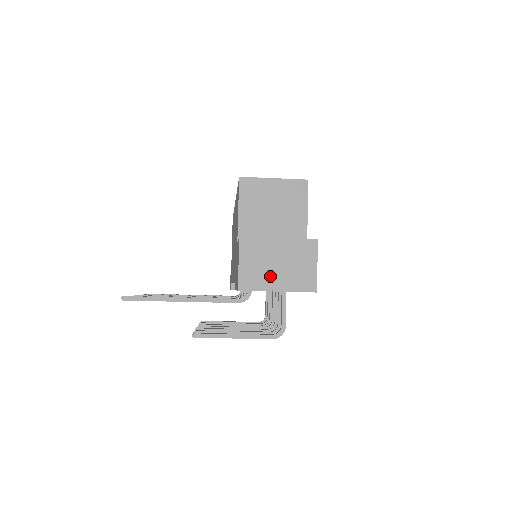
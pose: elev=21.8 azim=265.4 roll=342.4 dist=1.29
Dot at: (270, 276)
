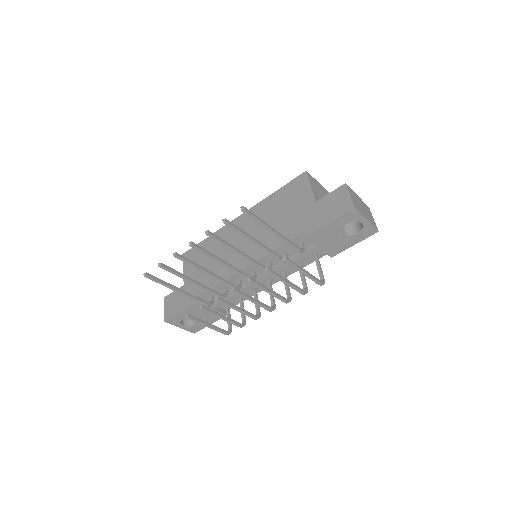
Dot at: (362, 210)
